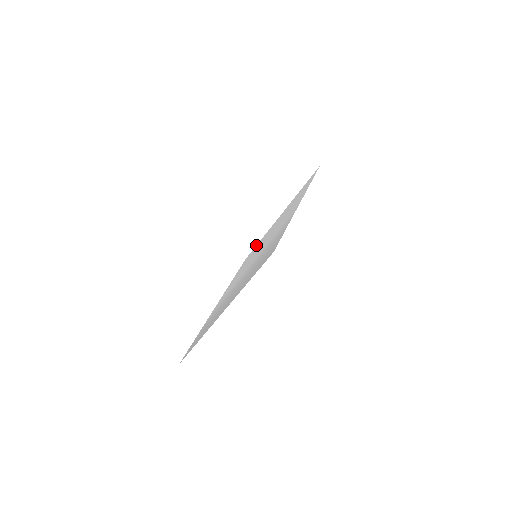
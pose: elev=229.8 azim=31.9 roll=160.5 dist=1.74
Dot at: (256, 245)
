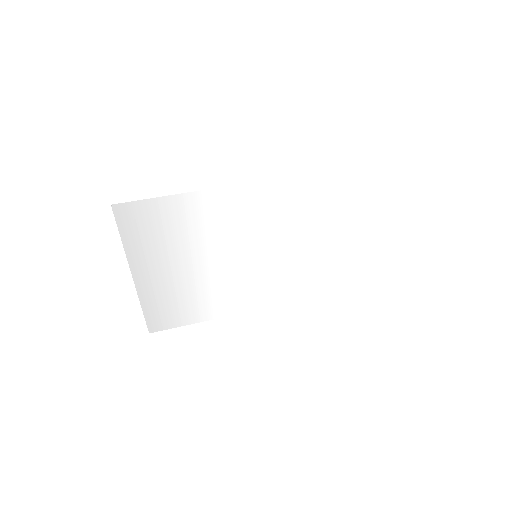
Dot at: (353, 272)
